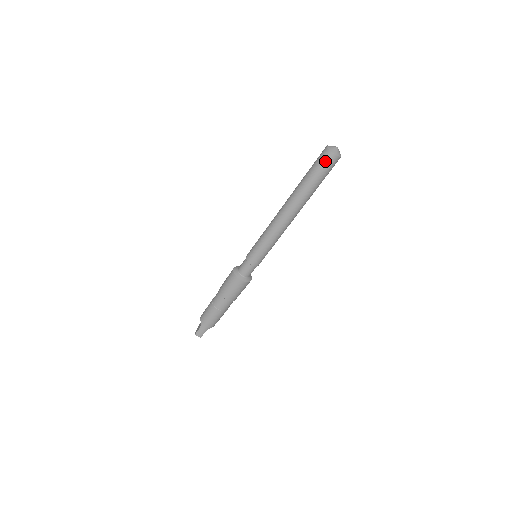
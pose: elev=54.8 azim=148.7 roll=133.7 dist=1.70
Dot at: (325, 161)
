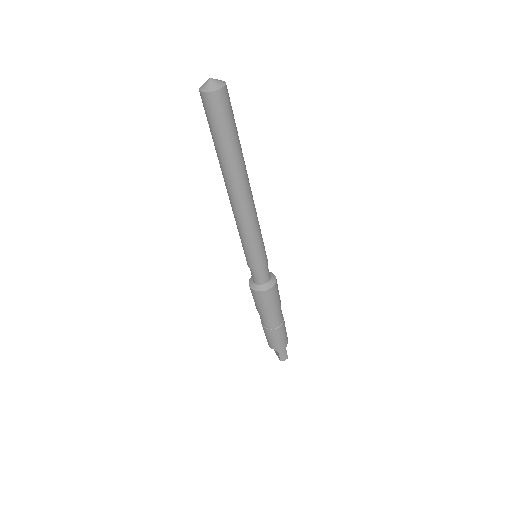
Dot at: (216, 108)
